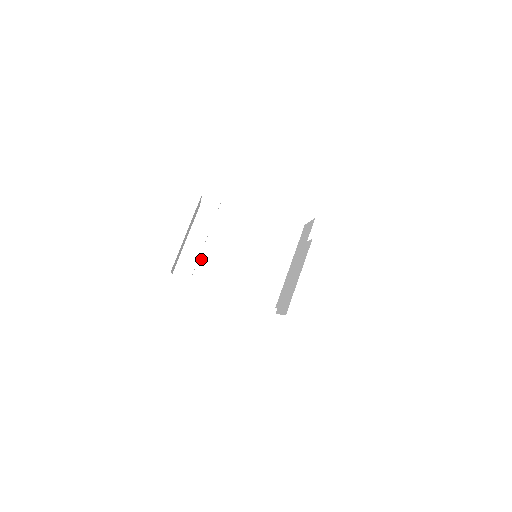
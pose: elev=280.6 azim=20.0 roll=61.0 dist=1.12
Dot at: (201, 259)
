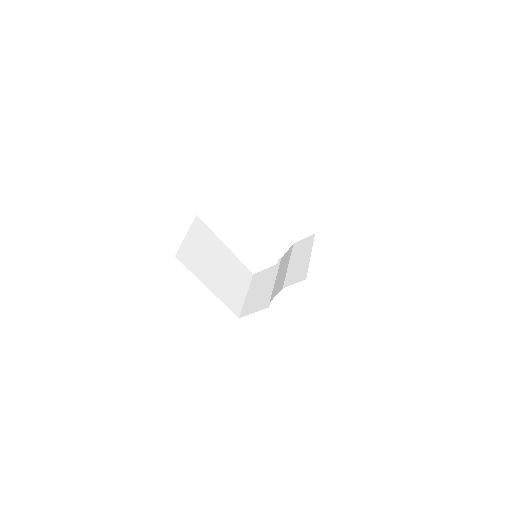
Dot at: (195, 254)
